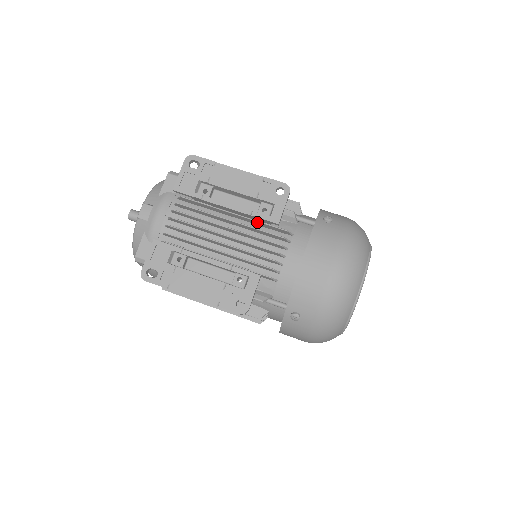
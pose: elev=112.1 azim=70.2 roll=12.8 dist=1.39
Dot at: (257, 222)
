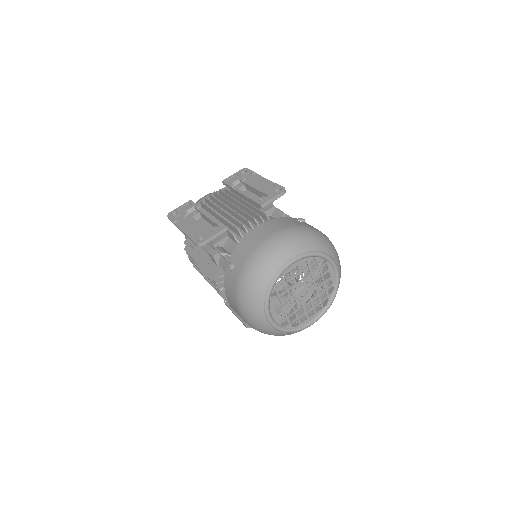
Dot at: (253, 207)
